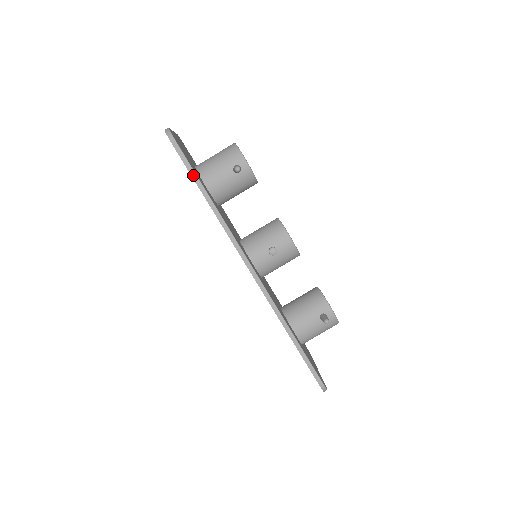
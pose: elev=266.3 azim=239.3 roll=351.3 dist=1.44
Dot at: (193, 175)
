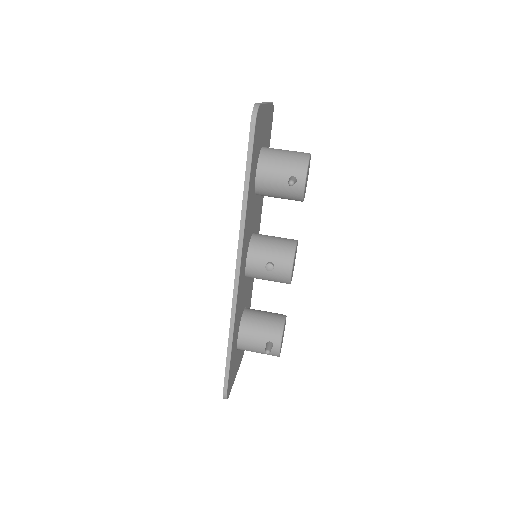
Dot at: (248, 162)
